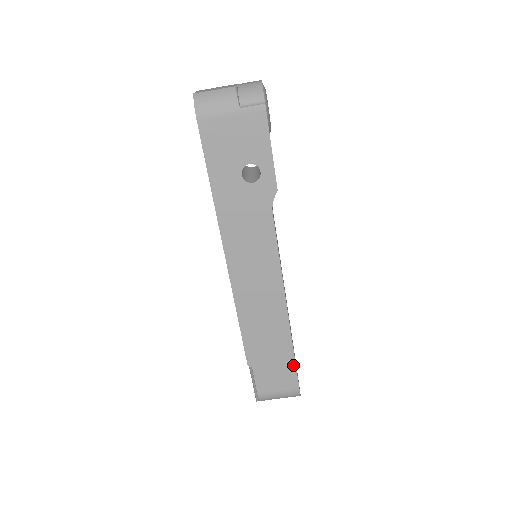
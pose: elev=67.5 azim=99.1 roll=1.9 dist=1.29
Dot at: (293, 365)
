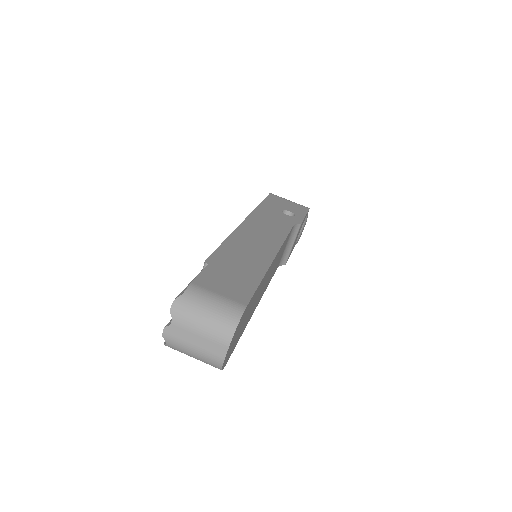
Dot at: (254, 287)
